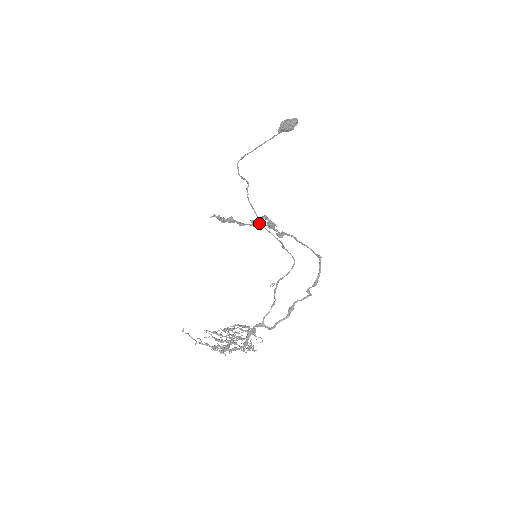
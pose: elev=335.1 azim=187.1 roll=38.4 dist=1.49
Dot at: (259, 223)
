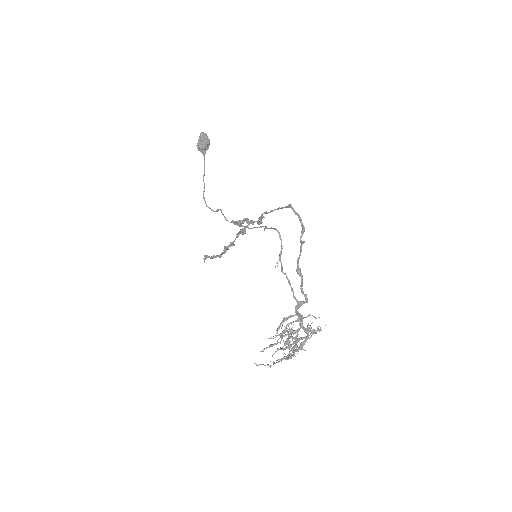
Dot at: (240, 230)
